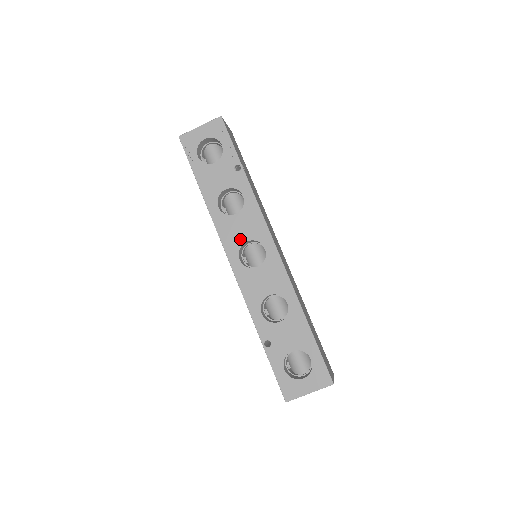
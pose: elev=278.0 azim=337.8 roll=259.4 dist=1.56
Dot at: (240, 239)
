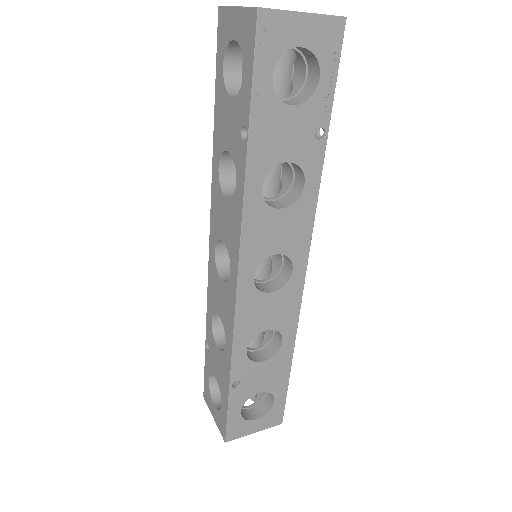
Dot at: (269, 248)
